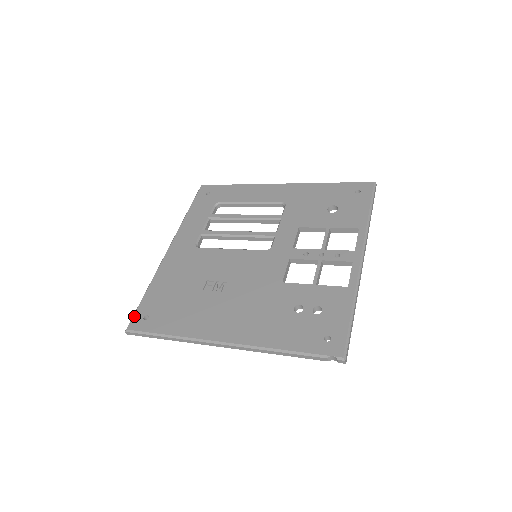
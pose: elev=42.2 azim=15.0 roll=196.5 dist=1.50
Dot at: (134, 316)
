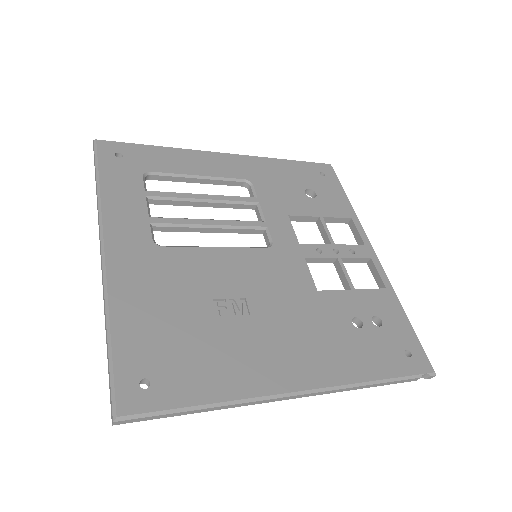
Dot at: (117, 386)
